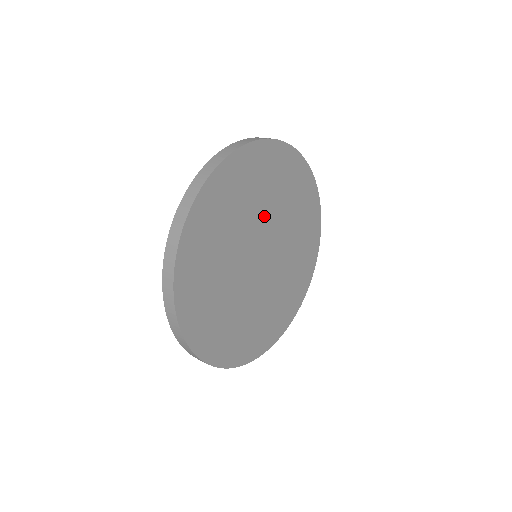
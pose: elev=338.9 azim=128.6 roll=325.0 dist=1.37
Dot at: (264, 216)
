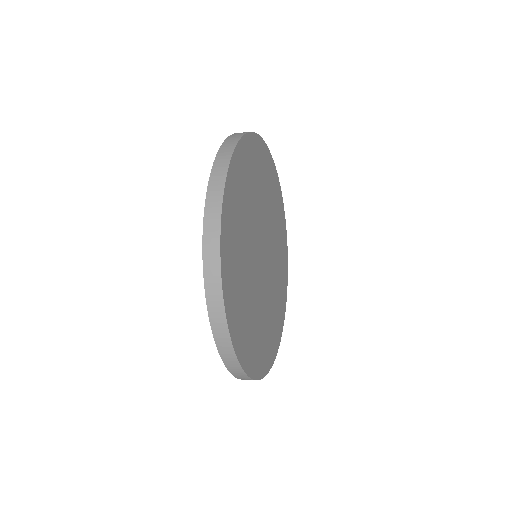
Dot at: (264, 214)
